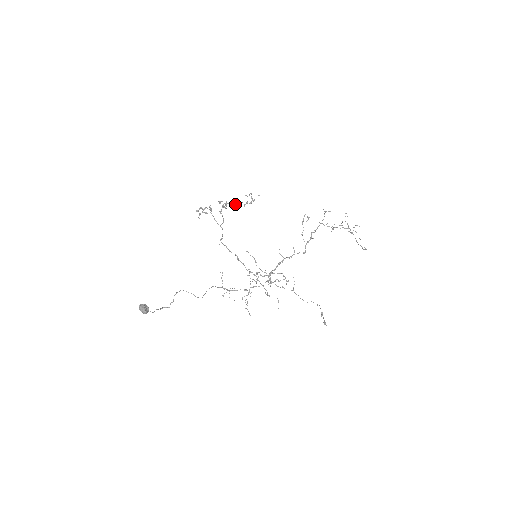
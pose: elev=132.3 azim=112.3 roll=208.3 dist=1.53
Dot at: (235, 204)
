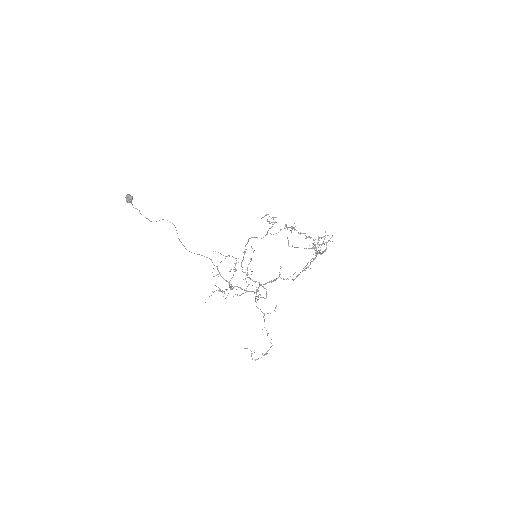
Dot at: (300, 233)
